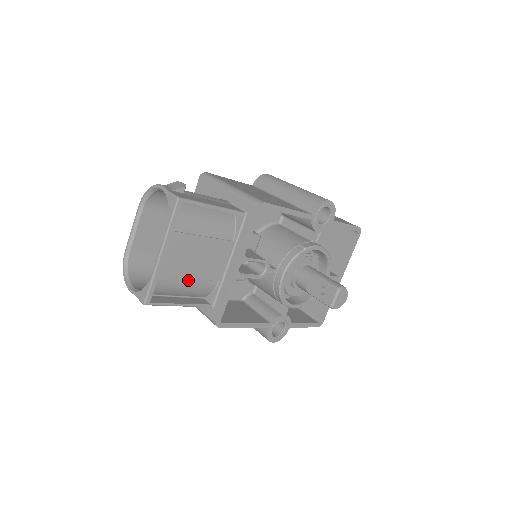
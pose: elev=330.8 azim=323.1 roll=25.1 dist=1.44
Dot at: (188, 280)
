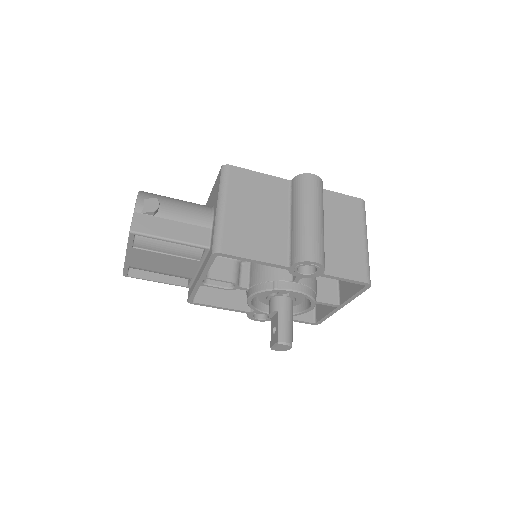
Dot at: (160, 271)
